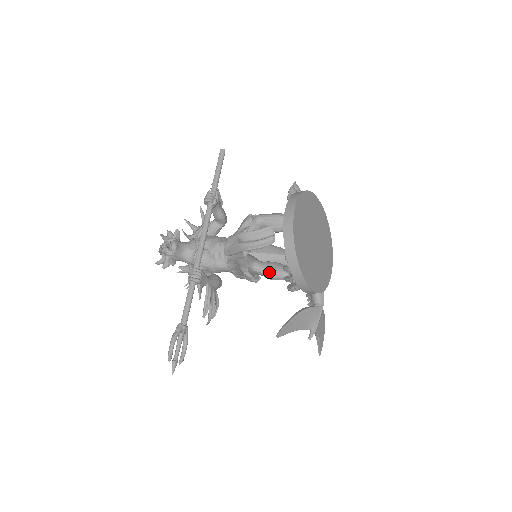
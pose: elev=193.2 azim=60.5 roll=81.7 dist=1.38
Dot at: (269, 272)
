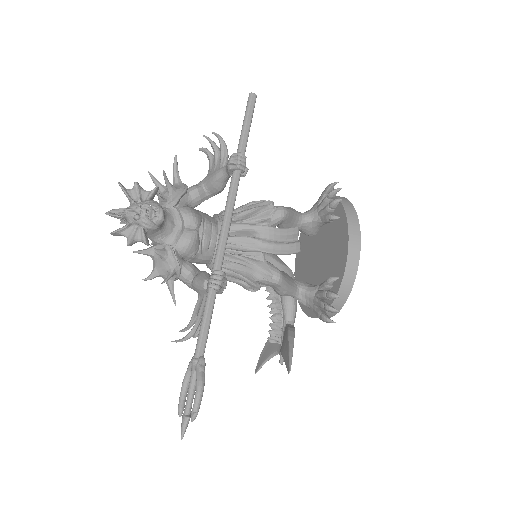
Dot at: (288, 287)
